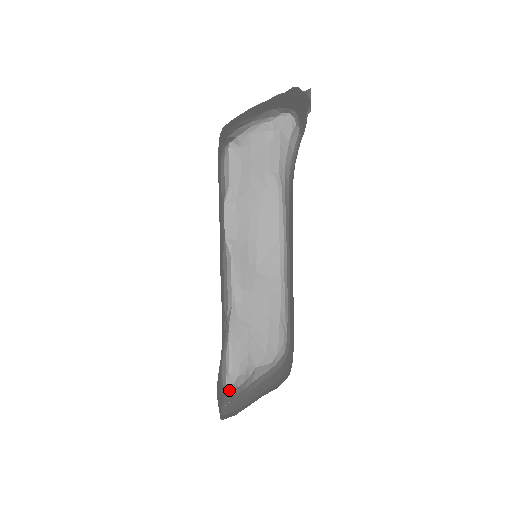
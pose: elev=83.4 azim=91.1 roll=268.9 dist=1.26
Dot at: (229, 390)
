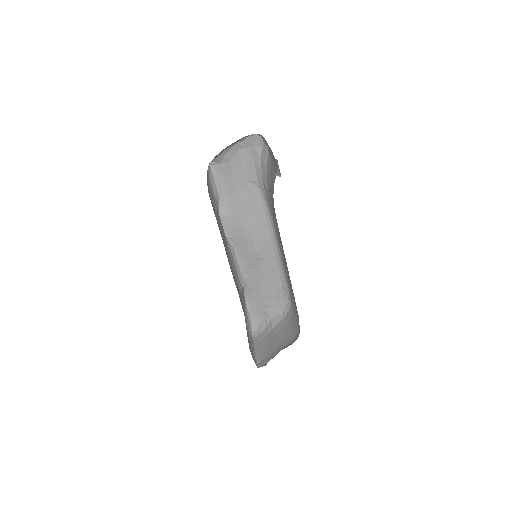
Dot at: (255, 336)
